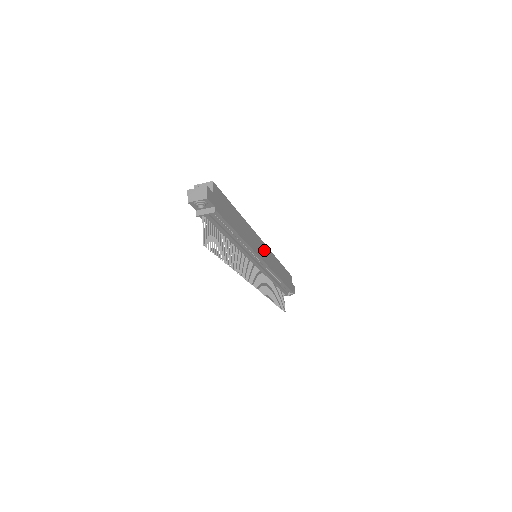
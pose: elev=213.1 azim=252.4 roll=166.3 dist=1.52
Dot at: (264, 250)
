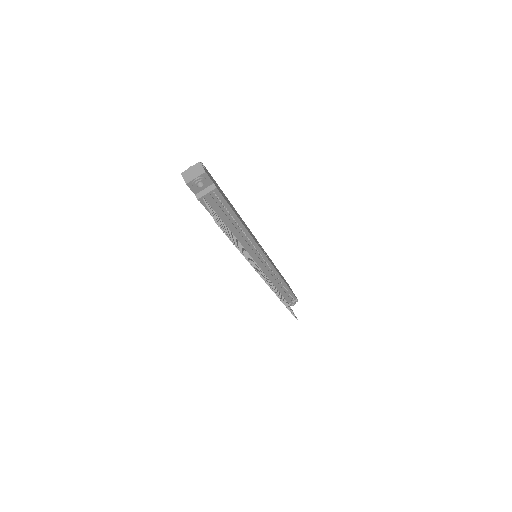
Dot at: occluded
